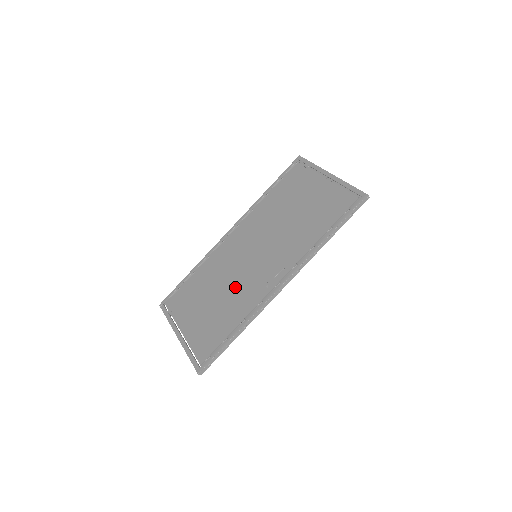
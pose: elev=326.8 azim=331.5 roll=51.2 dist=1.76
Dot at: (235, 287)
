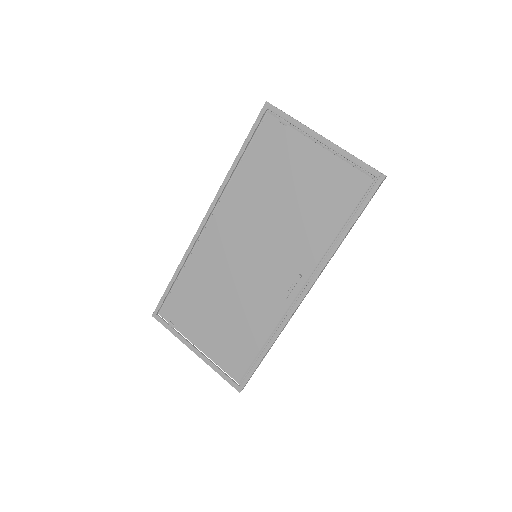
Dot at: (244, 296)
